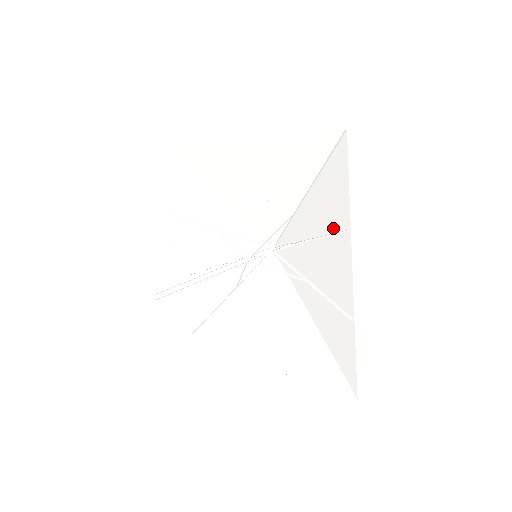
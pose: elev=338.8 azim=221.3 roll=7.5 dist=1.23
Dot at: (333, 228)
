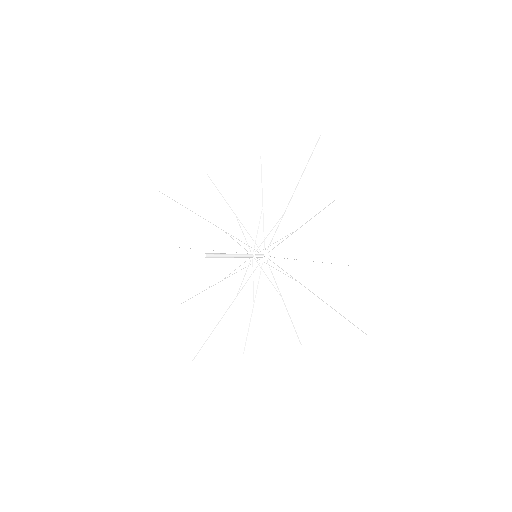
Dot at: (321, 206)
